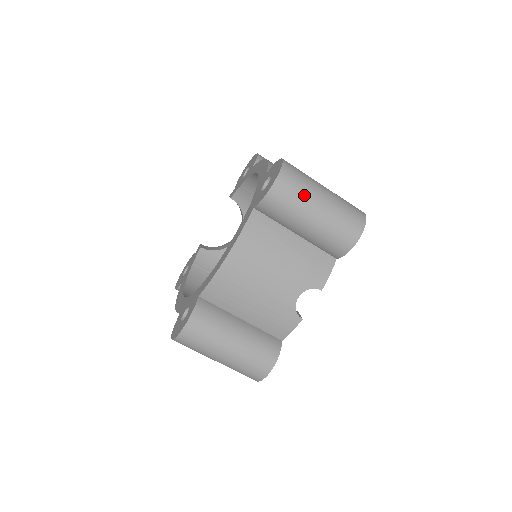
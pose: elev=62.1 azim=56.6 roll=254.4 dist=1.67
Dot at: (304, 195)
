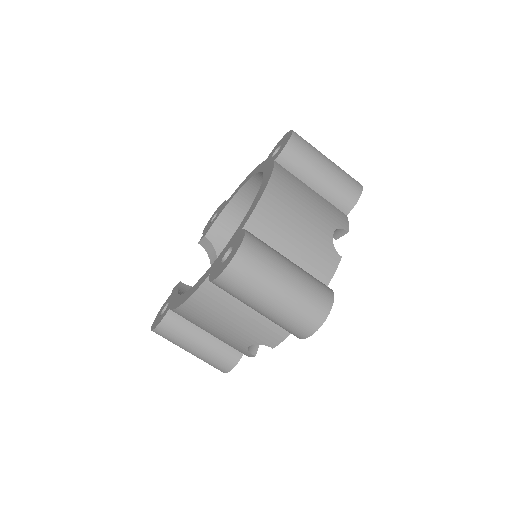
Dot at: (315, 149)
